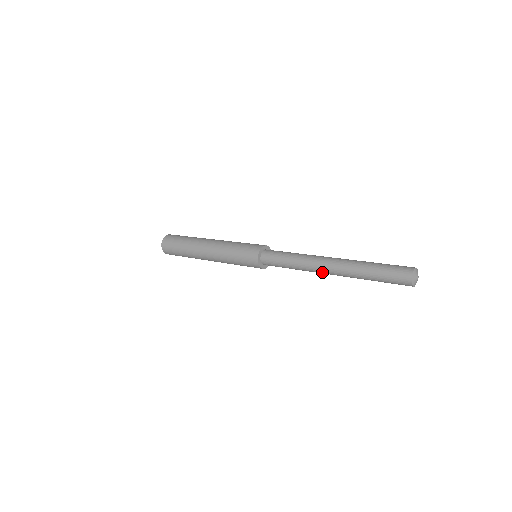
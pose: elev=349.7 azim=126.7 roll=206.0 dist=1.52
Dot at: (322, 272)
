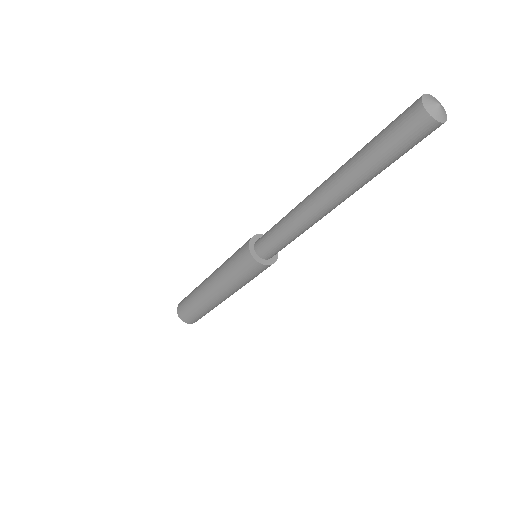
Dot at: (312, 196)
